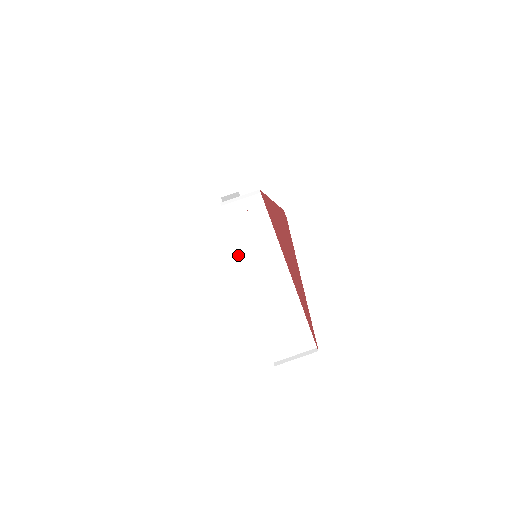
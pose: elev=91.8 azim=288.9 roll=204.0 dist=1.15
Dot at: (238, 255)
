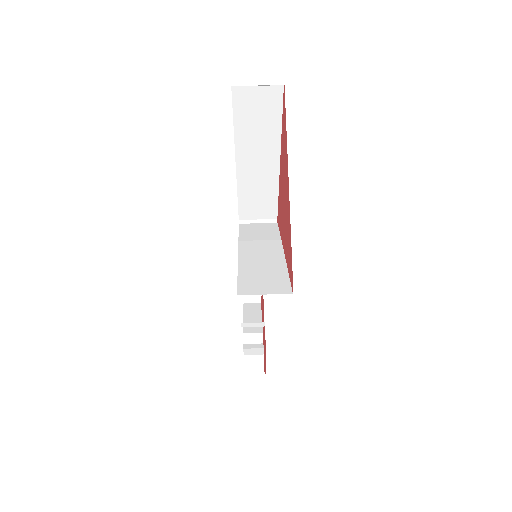
Dot at: (239, 241)
